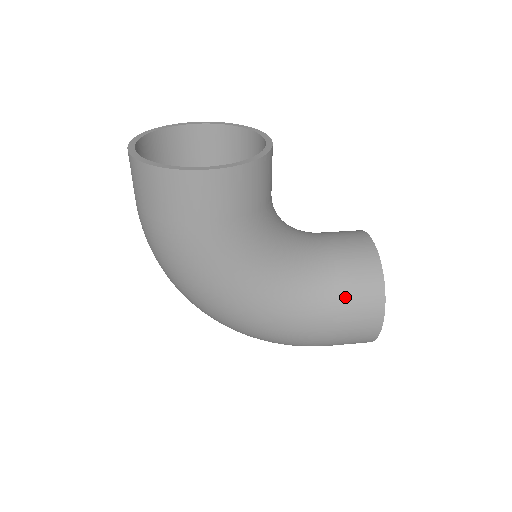
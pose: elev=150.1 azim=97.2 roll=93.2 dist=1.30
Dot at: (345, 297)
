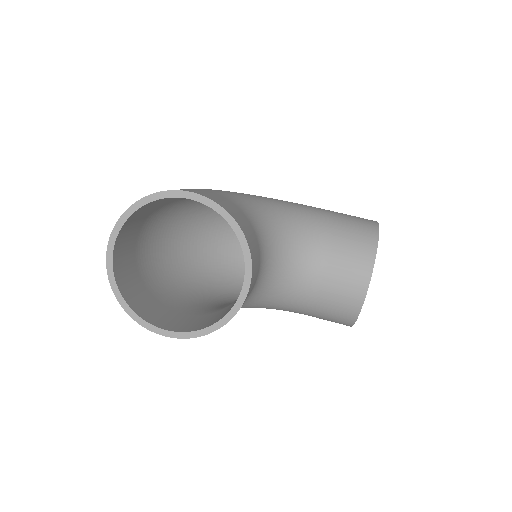
Dot at: (317, 317)
